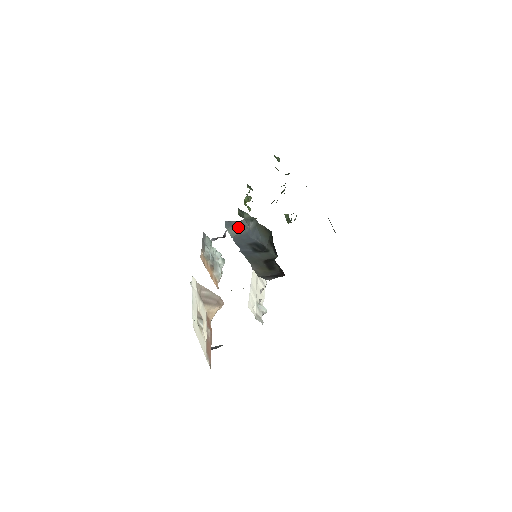
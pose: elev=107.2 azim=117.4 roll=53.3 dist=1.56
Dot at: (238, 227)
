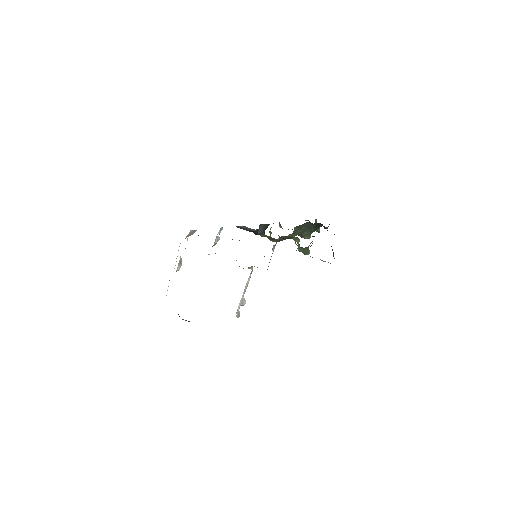
Dot at: occluded
